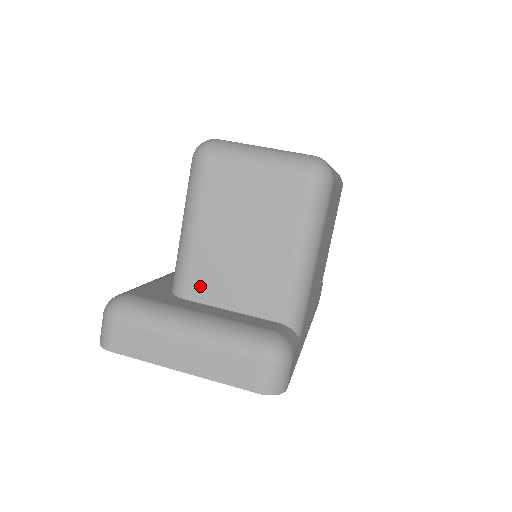
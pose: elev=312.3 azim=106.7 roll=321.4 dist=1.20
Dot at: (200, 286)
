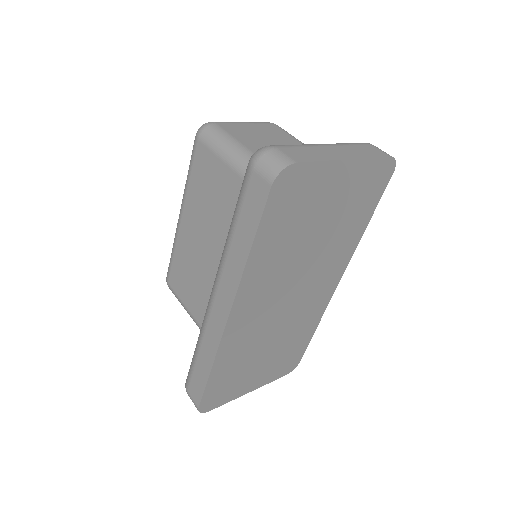
Dot at: occluded
